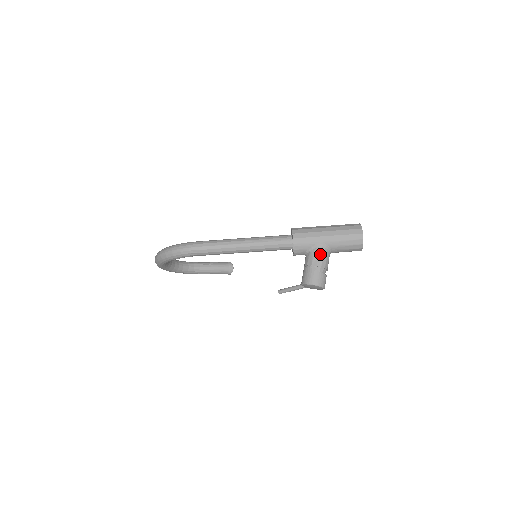
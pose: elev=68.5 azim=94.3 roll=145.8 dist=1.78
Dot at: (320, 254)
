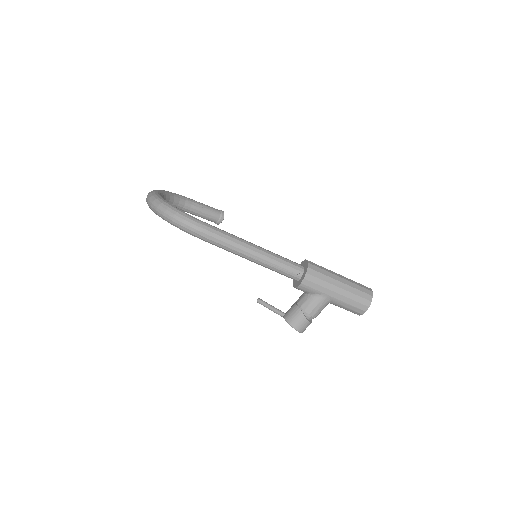
Dot at: (319, 305)
